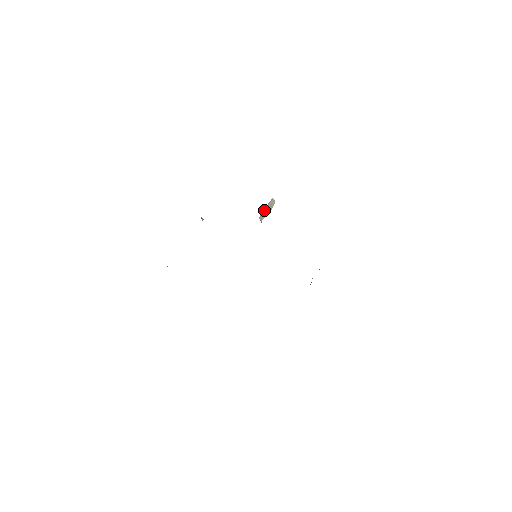
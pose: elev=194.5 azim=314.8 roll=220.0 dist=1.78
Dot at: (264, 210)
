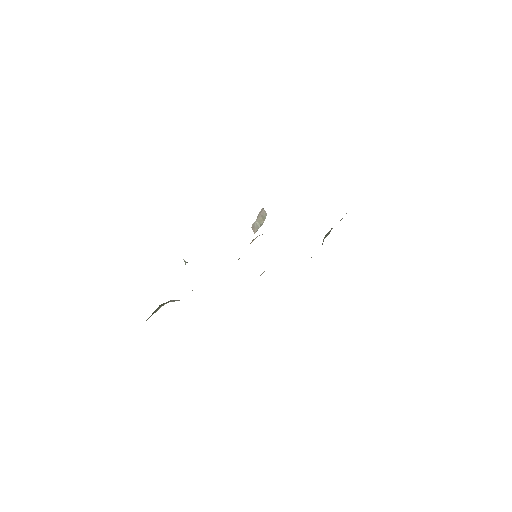
Dot at: occluded
